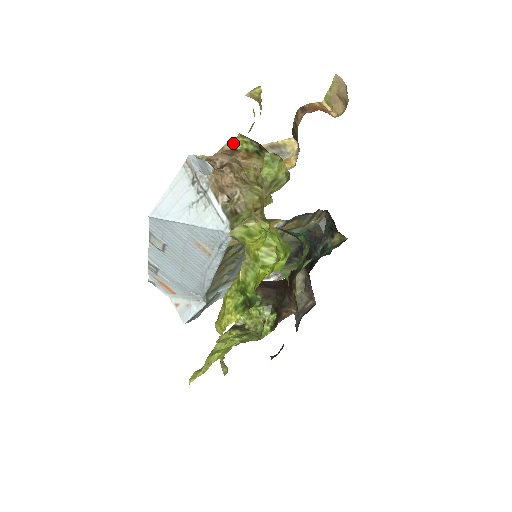
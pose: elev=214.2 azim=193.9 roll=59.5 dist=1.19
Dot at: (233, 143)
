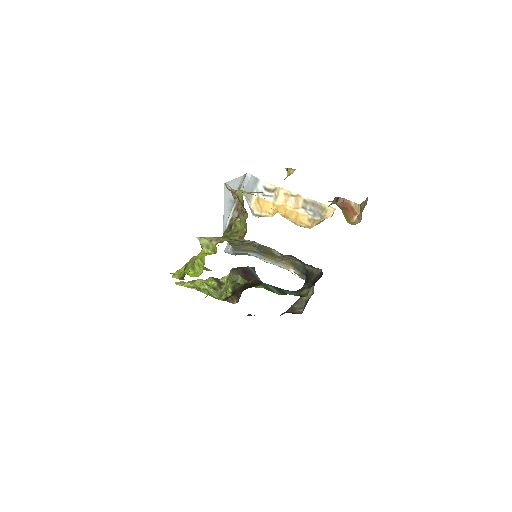
Dot at: (240, 194)
